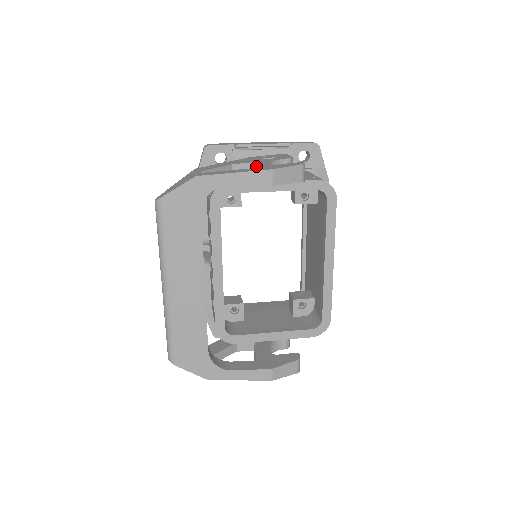
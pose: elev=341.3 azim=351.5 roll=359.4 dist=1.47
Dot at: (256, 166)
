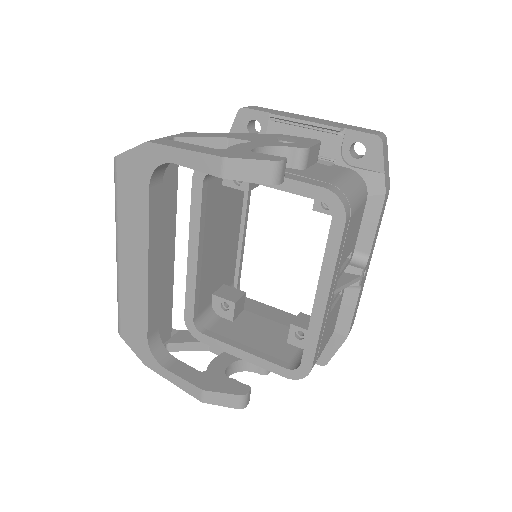
Dot at: (230, 147)
